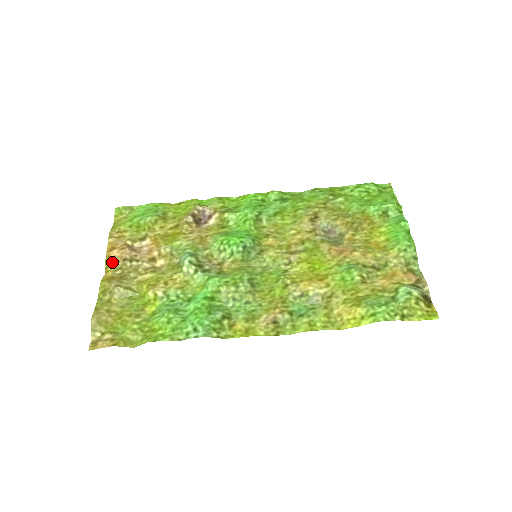
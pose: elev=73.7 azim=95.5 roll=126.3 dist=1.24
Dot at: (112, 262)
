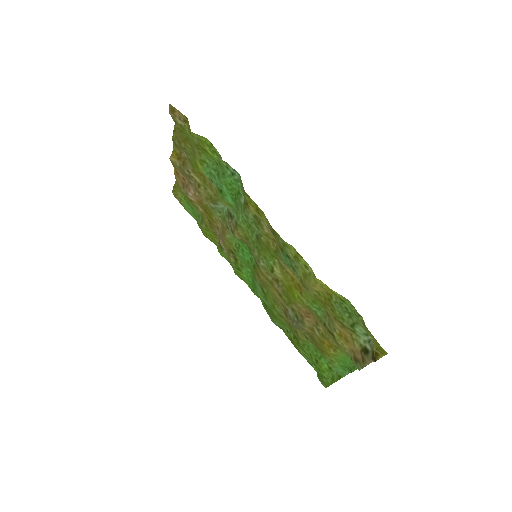
Dot at: (176, 168)
